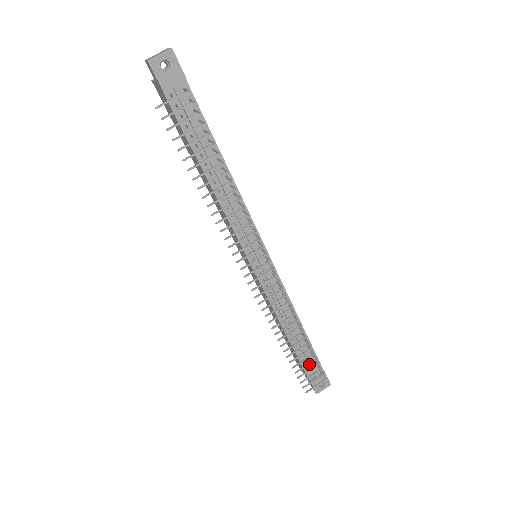
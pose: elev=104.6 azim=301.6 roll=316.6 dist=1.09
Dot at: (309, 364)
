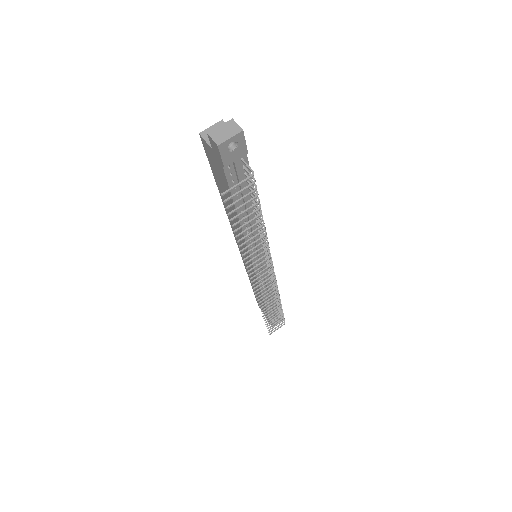
Dot at: (278, 319)
